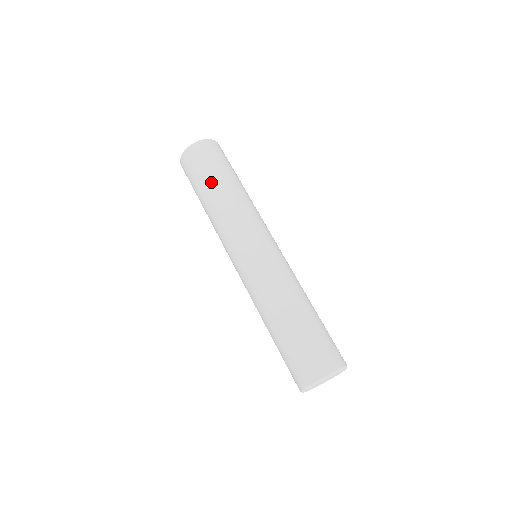
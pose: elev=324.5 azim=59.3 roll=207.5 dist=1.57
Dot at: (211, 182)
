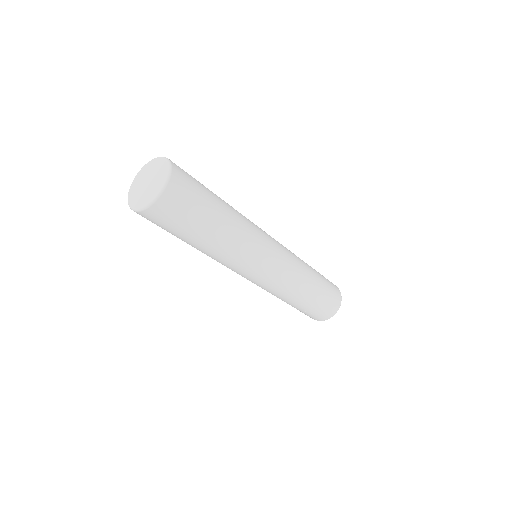
Dot at: (206, 231)
